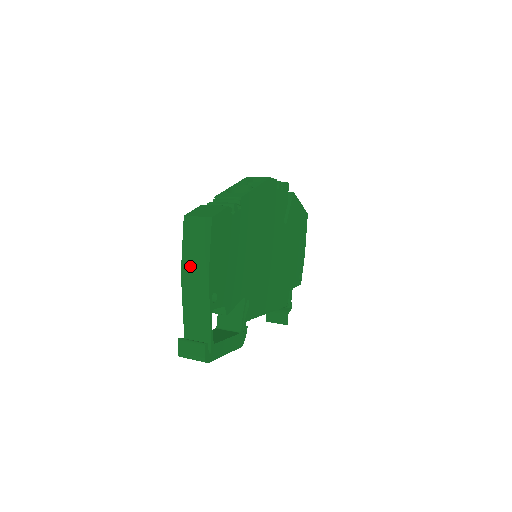
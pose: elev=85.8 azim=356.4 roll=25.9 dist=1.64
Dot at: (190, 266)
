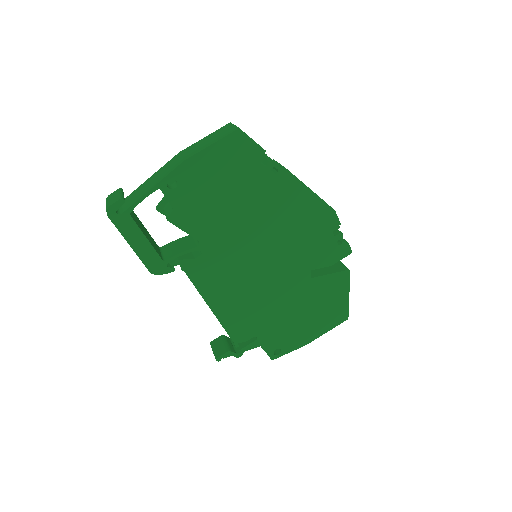
Dot at: (189, 150)
